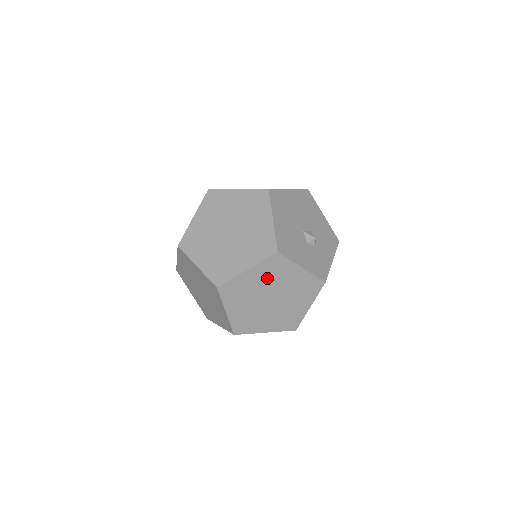
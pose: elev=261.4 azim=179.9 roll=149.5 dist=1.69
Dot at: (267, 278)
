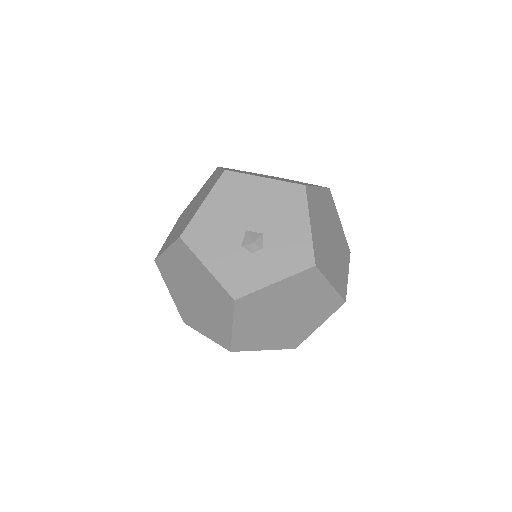
Dot at: (184, 267)
